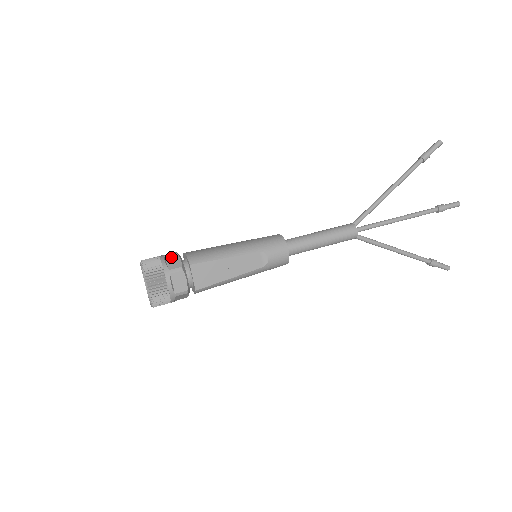
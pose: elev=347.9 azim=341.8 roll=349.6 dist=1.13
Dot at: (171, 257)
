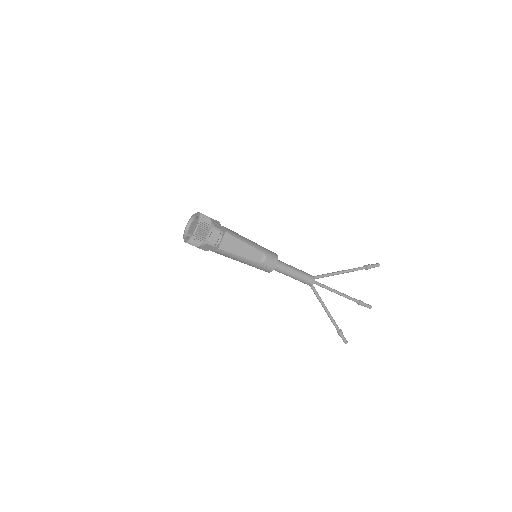
Dot at: (216, 221)
